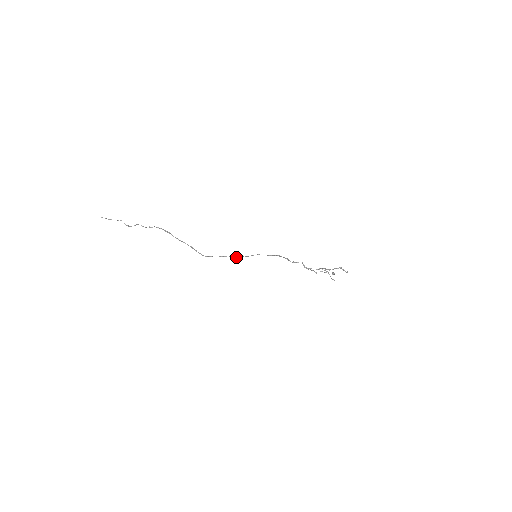
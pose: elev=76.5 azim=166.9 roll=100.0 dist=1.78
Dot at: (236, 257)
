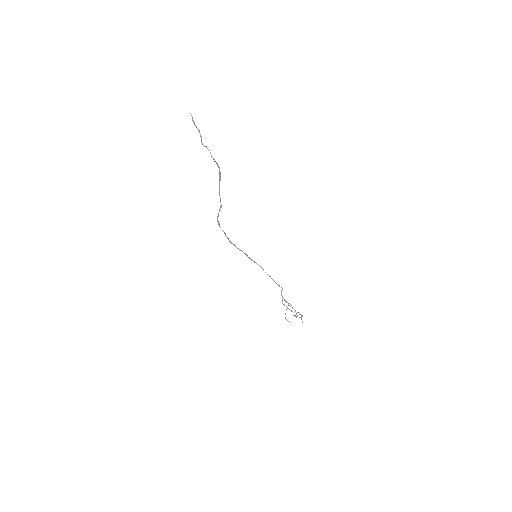
Dot at: (230, 241)
